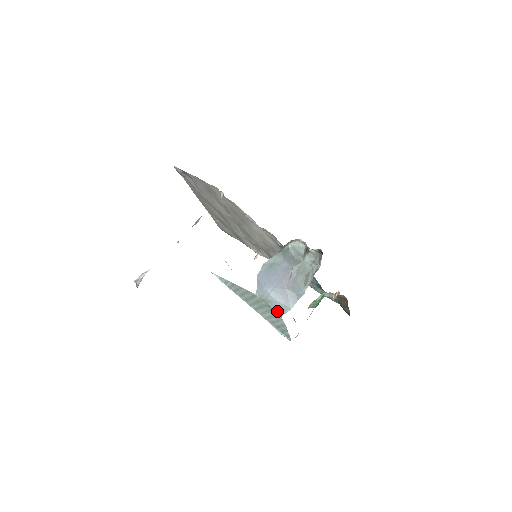
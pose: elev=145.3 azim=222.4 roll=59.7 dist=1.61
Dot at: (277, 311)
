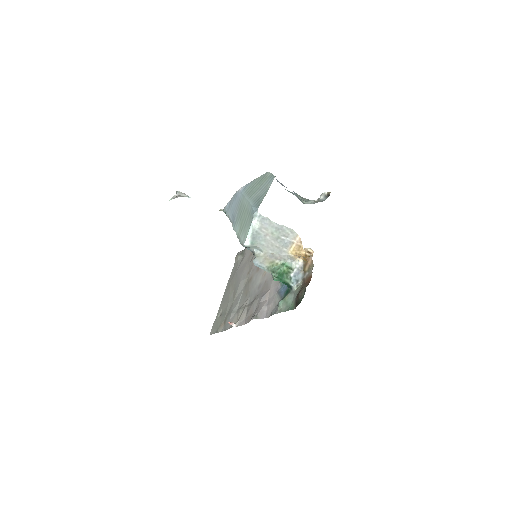
Dot at: (275, 176)
